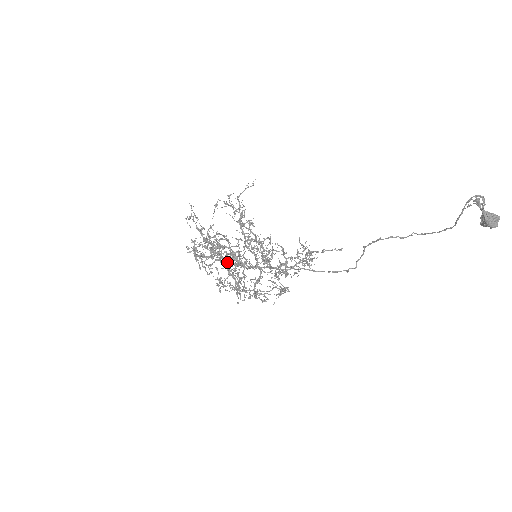
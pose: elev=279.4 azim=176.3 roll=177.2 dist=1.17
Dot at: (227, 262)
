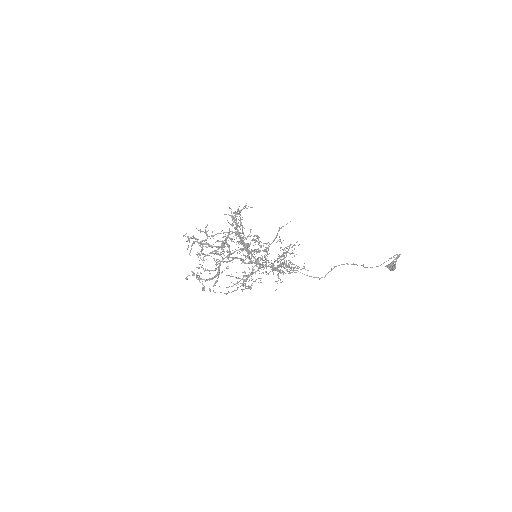
Dot at: occluded
